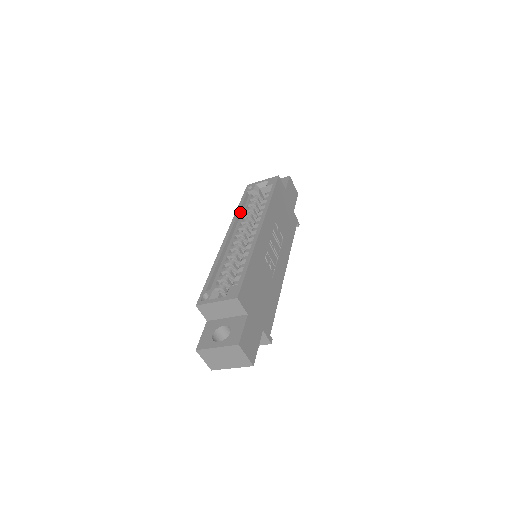
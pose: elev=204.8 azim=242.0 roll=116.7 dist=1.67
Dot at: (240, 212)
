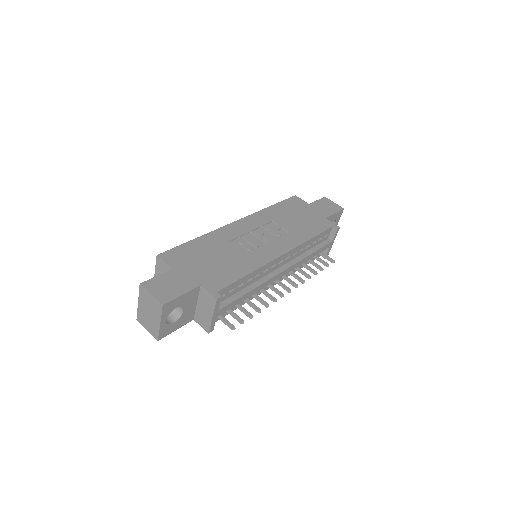
Dot at: occluded
